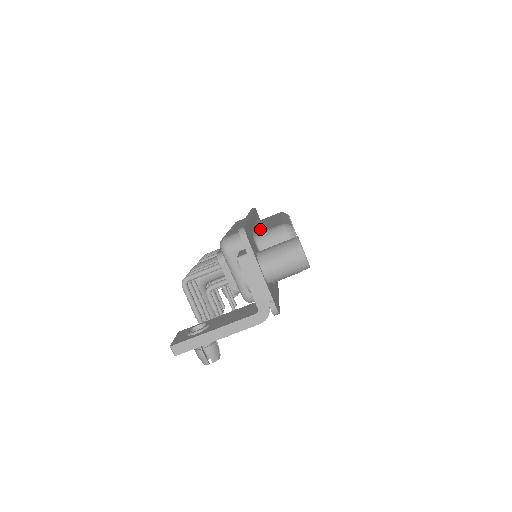
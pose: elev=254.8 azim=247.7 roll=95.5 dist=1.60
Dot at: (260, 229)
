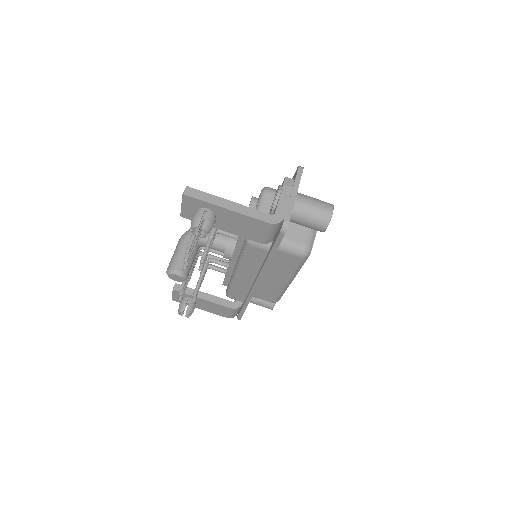
Dot at: occluded
